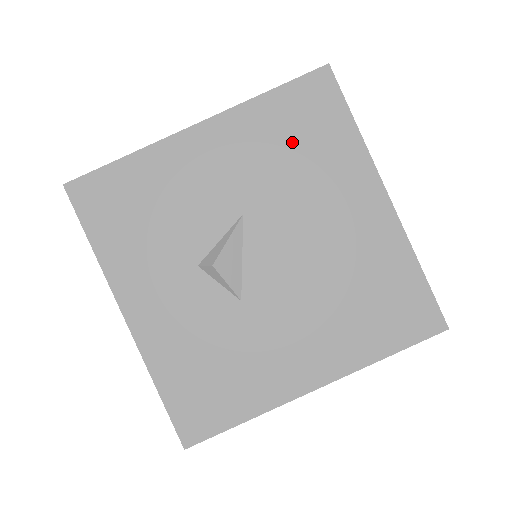
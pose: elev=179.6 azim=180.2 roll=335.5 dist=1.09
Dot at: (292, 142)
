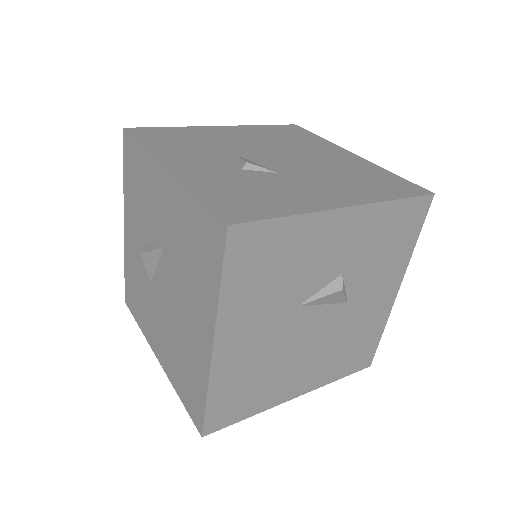
Dot at: (192, 244)
